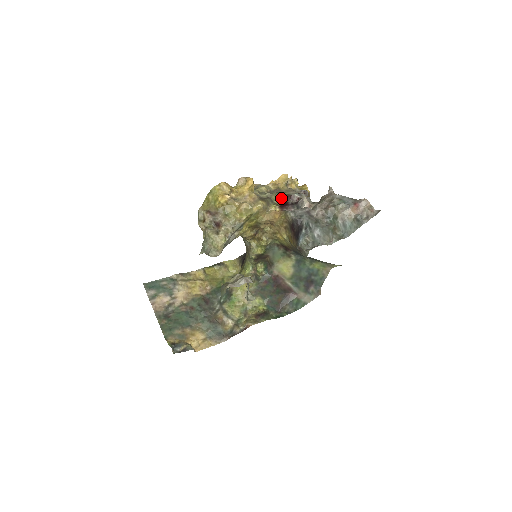
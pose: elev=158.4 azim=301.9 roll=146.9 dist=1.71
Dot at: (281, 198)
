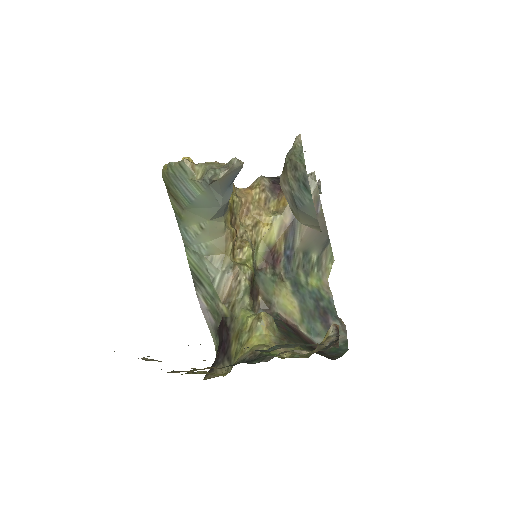
Dot at: occluded
